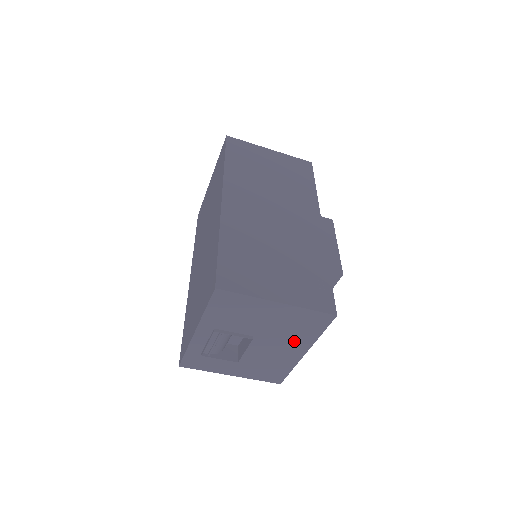
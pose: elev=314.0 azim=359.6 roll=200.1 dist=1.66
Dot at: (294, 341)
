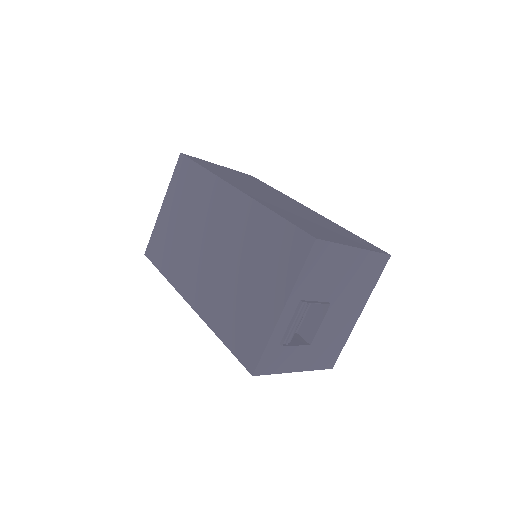
Dot at: (356, 299)
